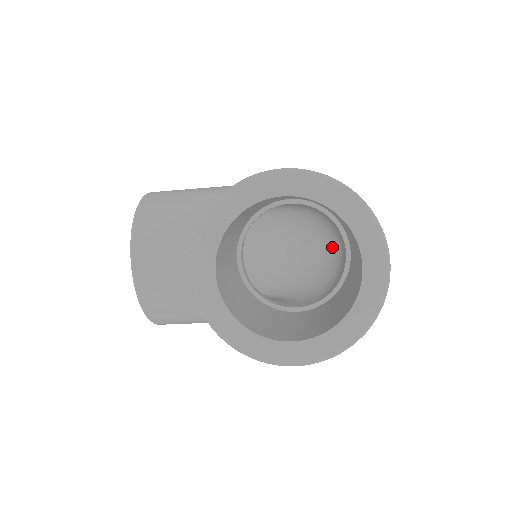
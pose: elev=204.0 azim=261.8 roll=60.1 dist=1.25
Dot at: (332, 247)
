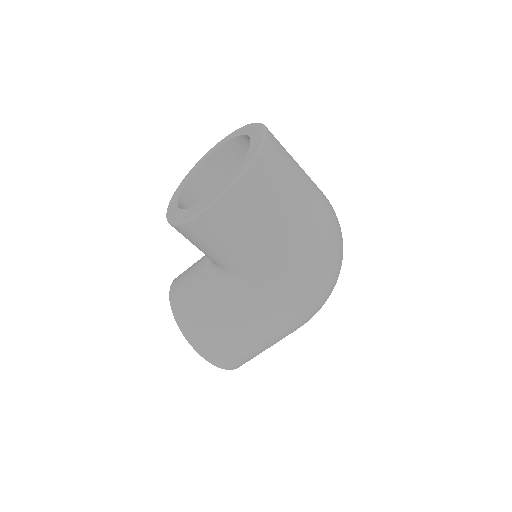
Dot at: occluded
